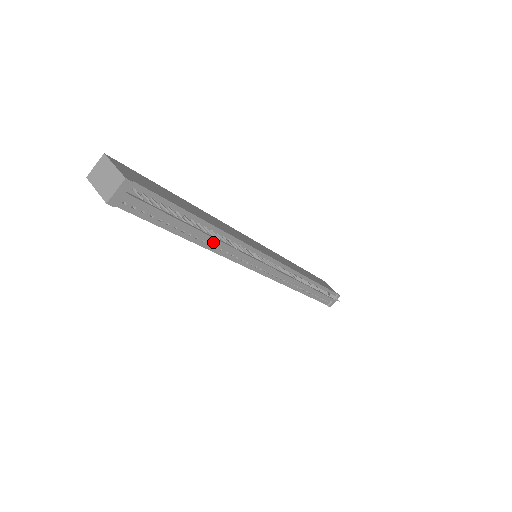
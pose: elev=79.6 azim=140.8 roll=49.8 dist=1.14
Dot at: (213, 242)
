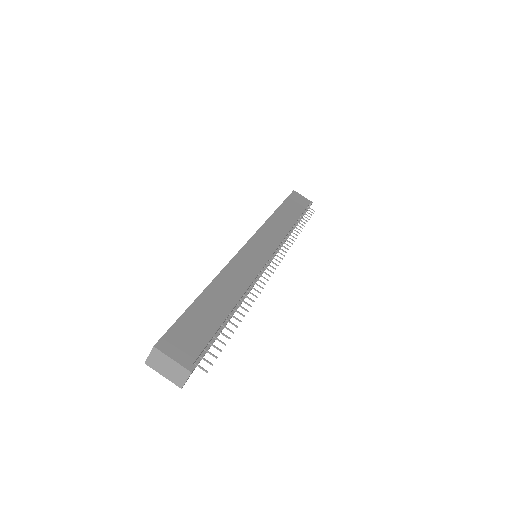
Dot at: occluded
